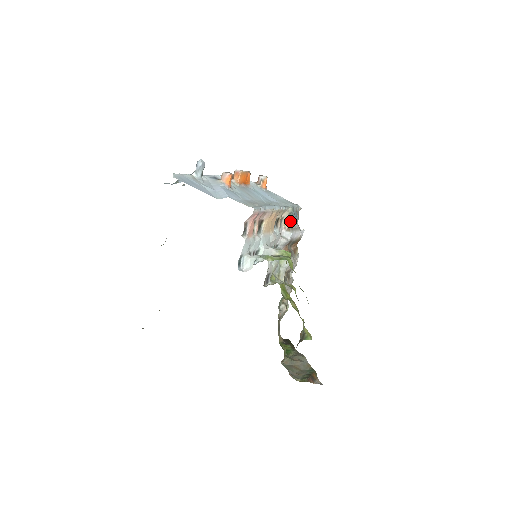
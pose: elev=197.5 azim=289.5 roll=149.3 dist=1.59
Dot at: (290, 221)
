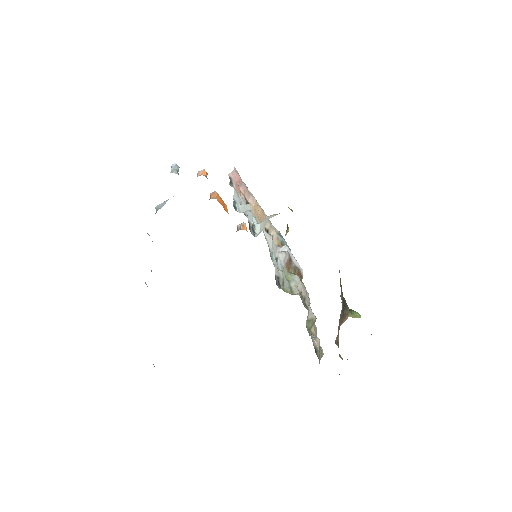
Dot at: (281, 241)
